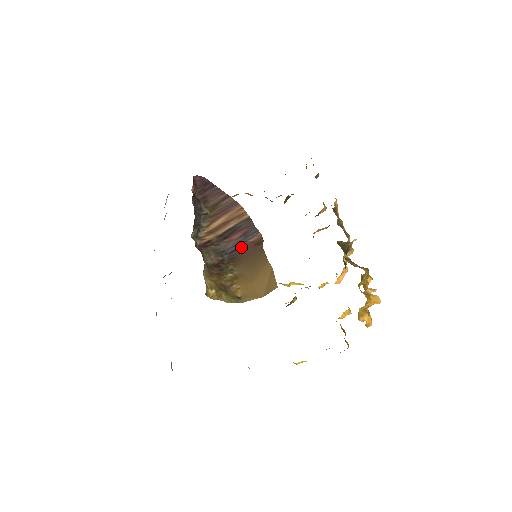
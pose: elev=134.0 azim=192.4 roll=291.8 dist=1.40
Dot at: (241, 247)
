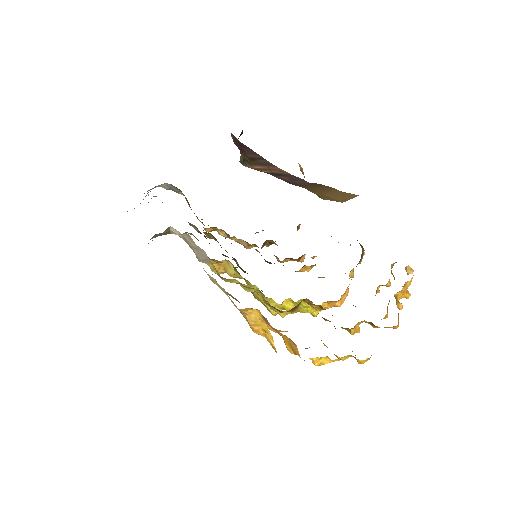
Dot at: (294, 182)
